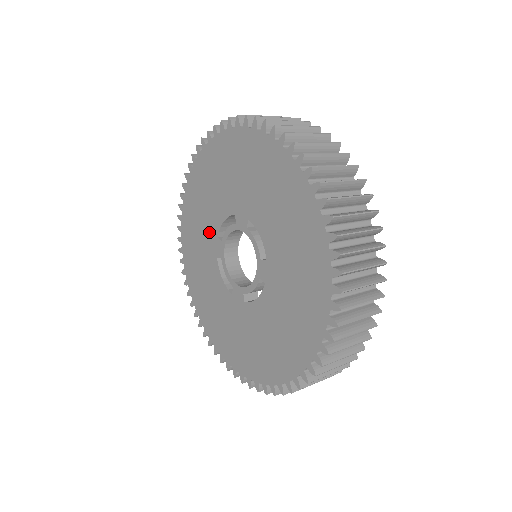
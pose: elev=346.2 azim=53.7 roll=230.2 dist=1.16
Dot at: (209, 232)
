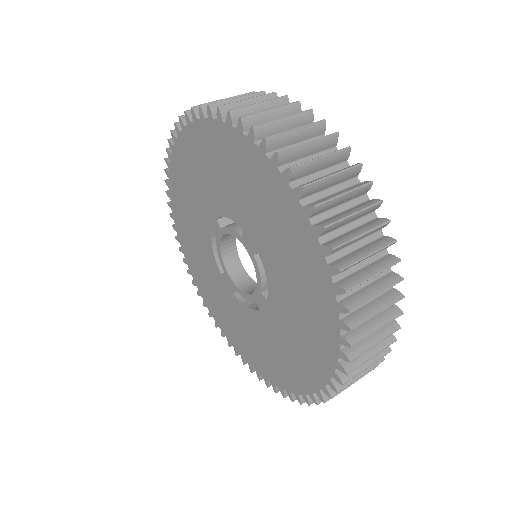
Dot at: (207, 204)
